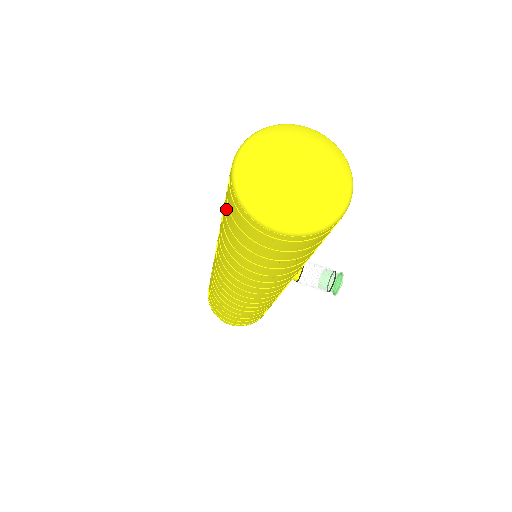
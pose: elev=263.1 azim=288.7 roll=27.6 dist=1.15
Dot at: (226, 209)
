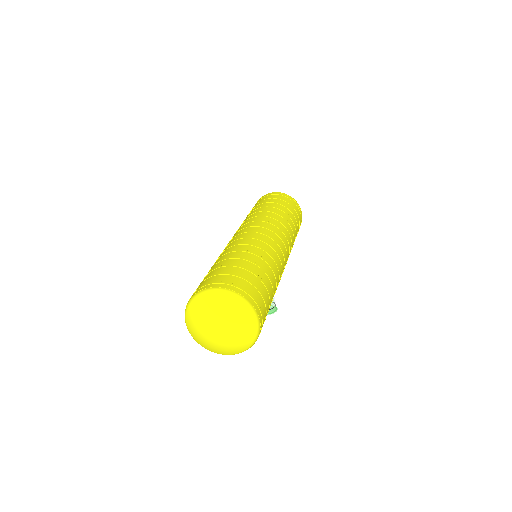
Dot at: (209, 274)
